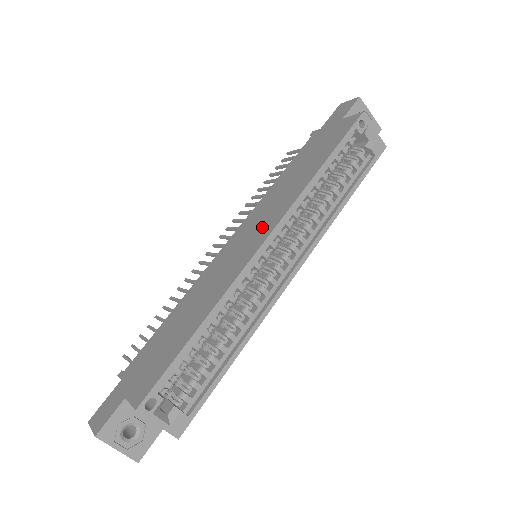
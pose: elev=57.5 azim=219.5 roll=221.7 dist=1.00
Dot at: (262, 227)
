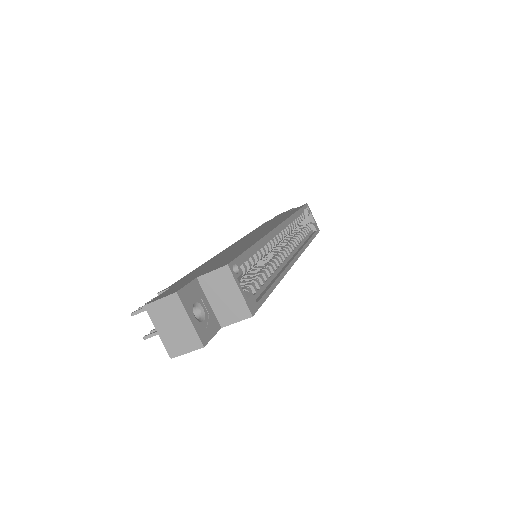
Dot at: (267, 228)
